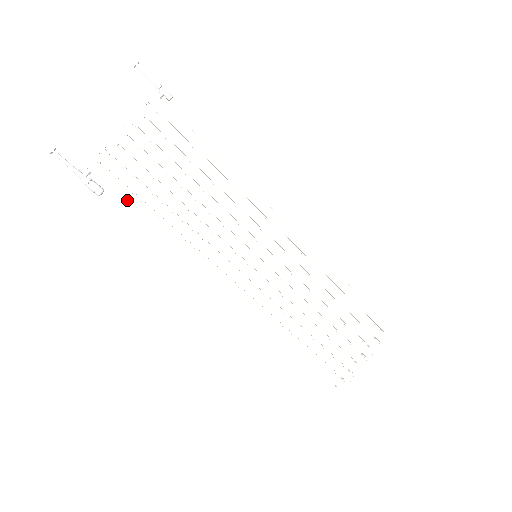
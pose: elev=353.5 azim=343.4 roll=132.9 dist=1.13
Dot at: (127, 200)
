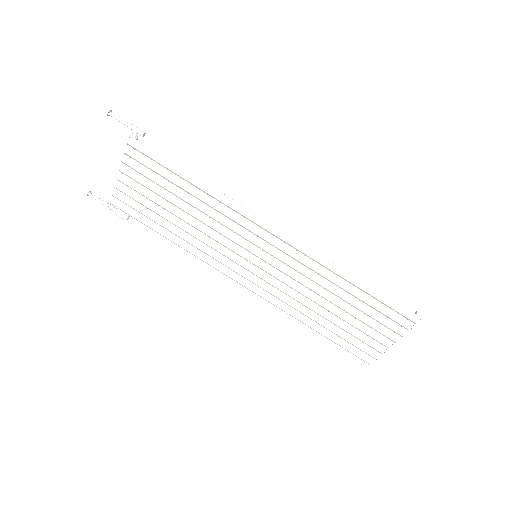
Dot at: (143, 223)
